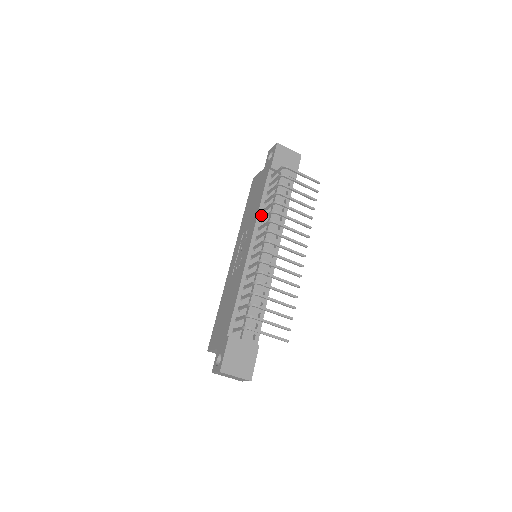
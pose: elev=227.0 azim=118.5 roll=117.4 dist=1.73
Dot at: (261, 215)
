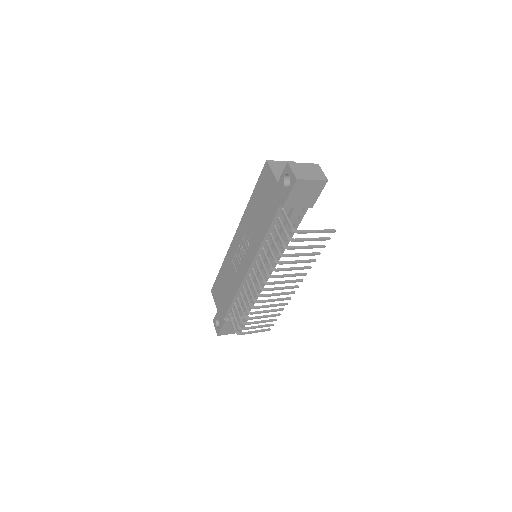
Dot at: (263, 245)
